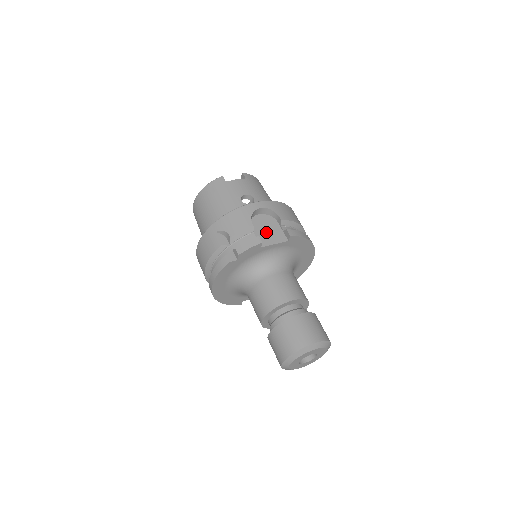
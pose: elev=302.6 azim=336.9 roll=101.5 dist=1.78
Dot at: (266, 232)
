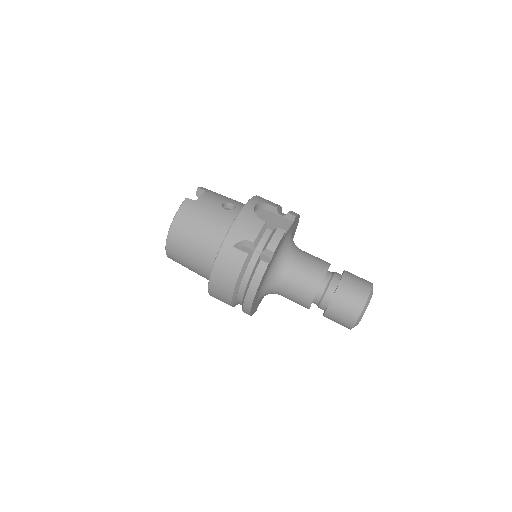
Dot at: (273, 224)
